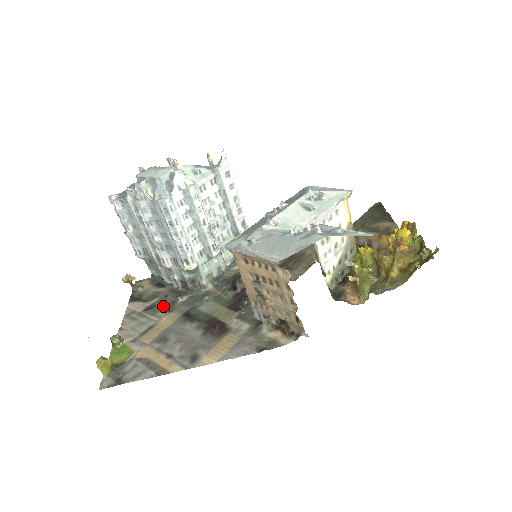
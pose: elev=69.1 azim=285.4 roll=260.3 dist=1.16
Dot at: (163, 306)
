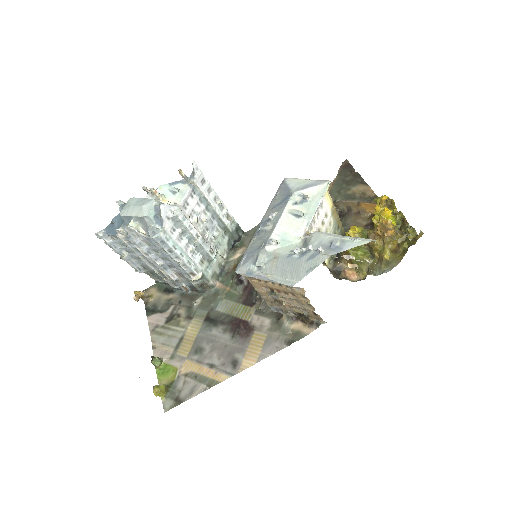
Dot at: (182, 314)
